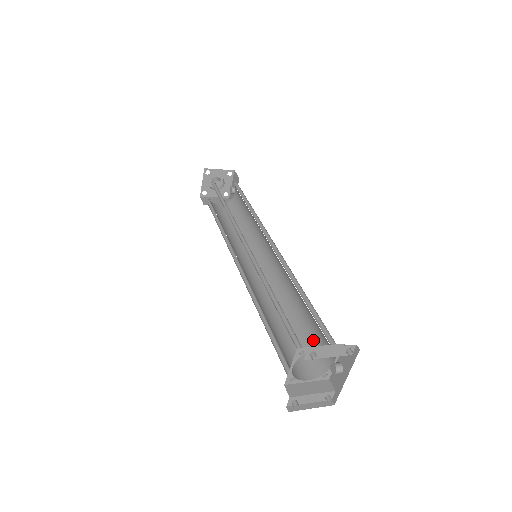
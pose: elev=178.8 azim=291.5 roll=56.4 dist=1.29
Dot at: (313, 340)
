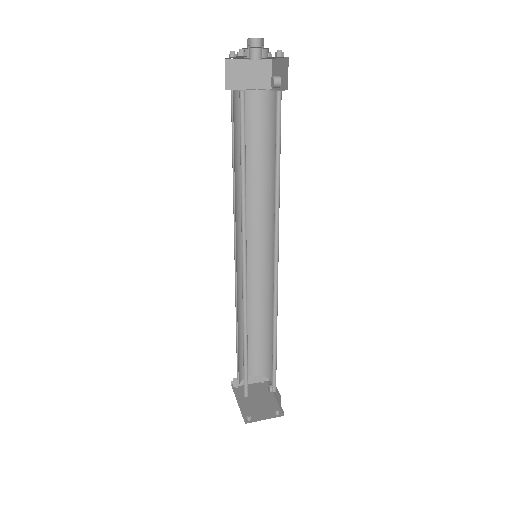
Dot at: (269, 354)
